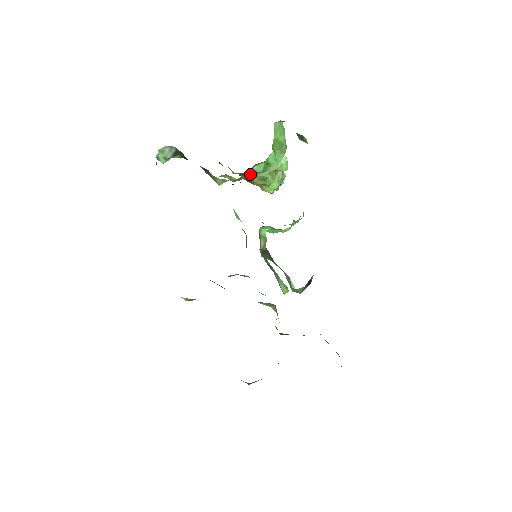
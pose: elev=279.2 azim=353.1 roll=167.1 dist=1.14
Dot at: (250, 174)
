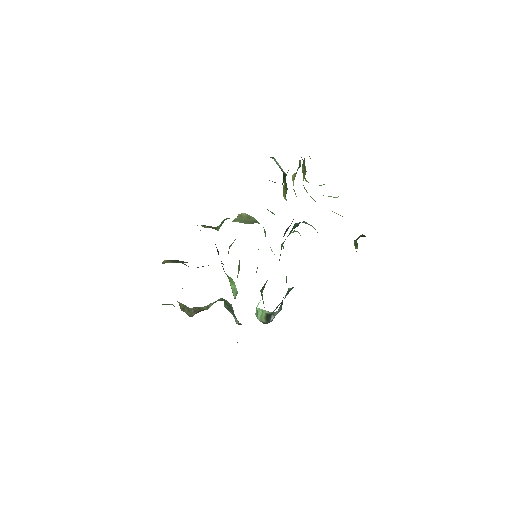
Dot at: occluded
